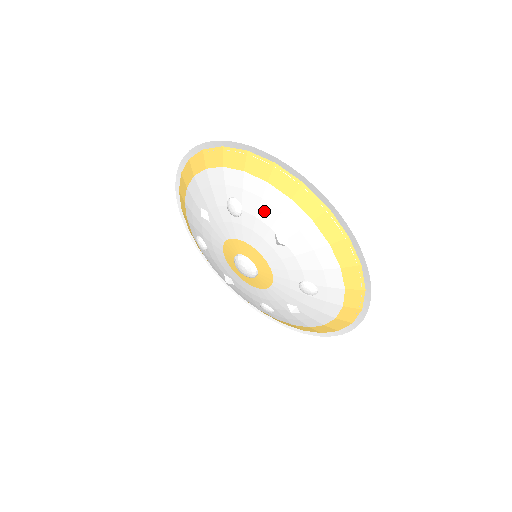
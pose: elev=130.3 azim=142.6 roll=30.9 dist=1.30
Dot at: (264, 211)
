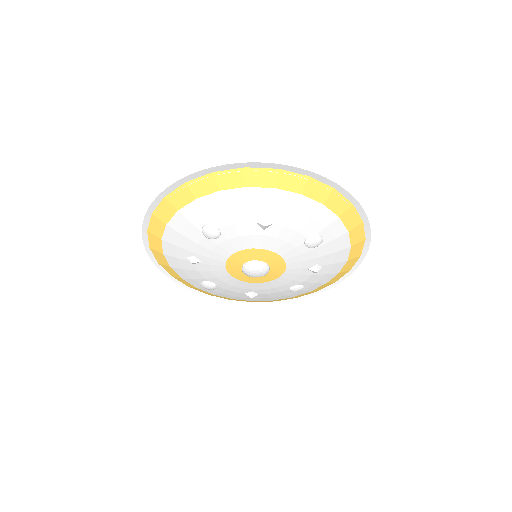
Dot at: (235, 214)
